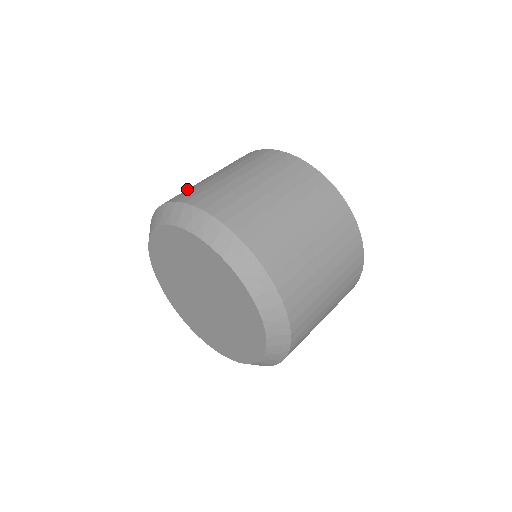
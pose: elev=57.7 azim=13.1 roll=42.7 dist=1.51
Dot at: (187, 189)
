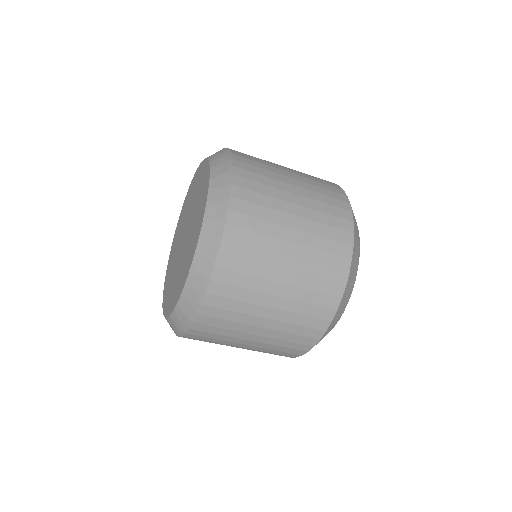
Dot at: (263, 168)
